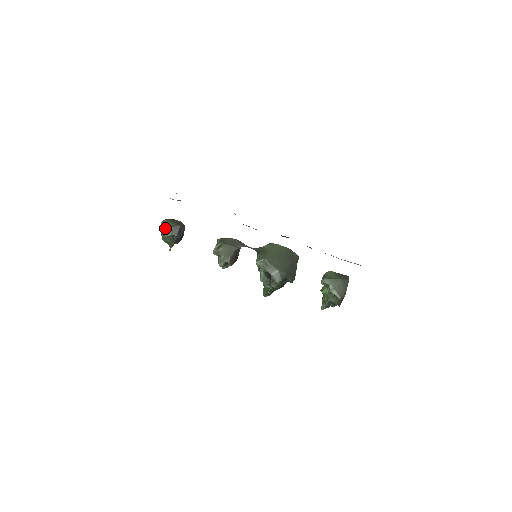
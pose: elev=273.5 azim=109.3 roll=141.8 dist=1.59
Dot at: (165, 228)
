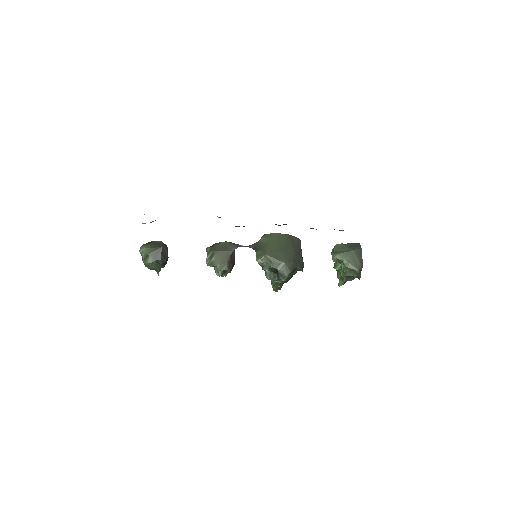
Dot at: (146, 255)
